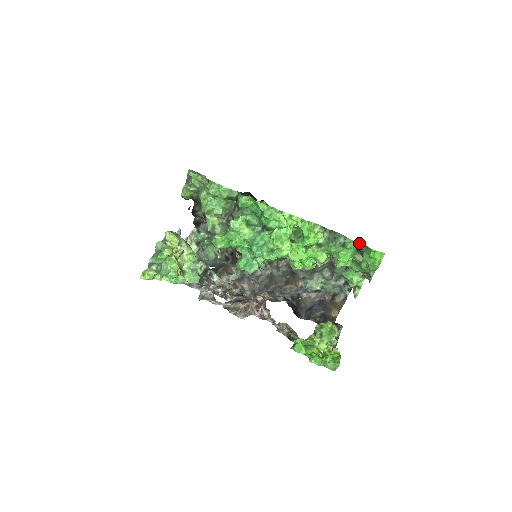
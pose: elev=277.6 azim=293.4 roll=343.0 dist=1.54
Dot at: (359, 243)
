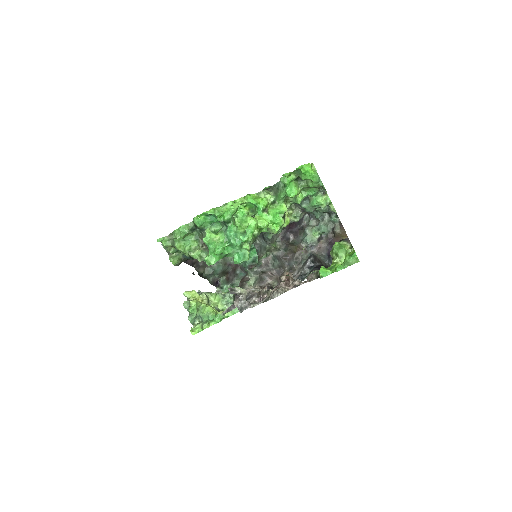
Dot at: (288, 173)
